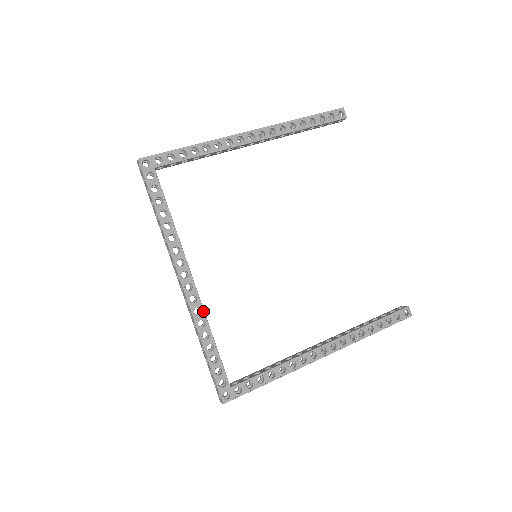
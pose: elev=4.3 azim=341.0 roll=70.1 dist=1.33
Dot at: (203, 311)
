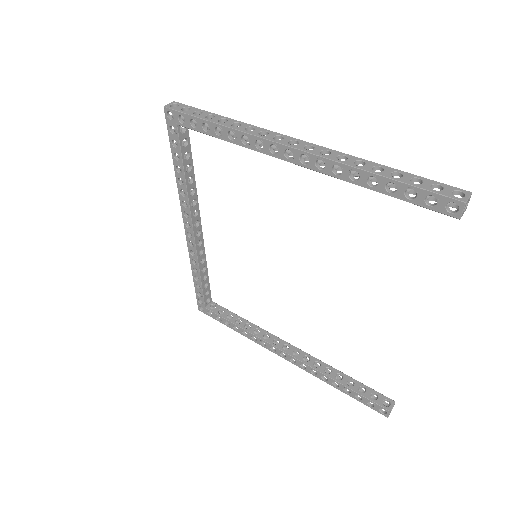
Dot at: (196, 256)
